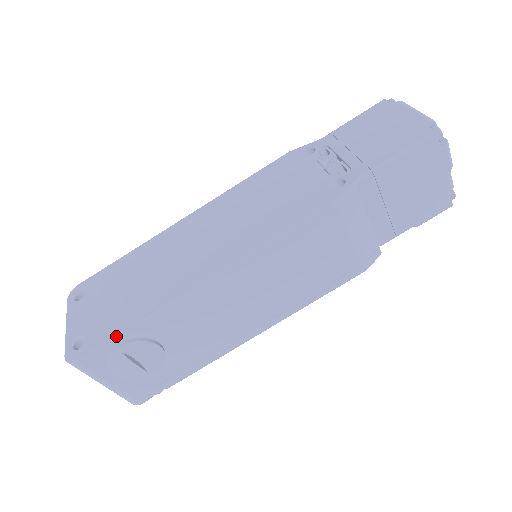
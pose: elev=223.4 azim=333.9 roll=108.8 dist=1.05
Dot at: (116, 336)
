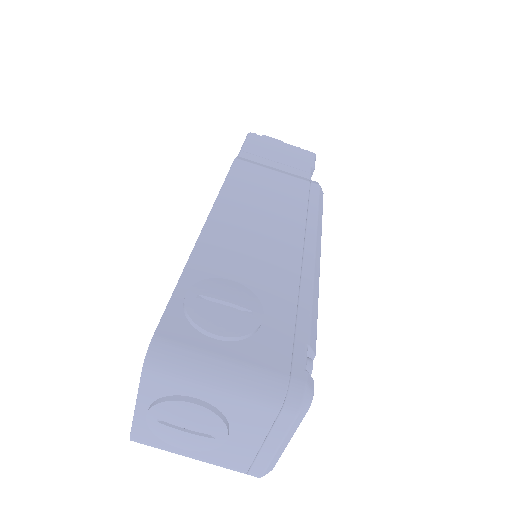
Dot at: (174, 290)
